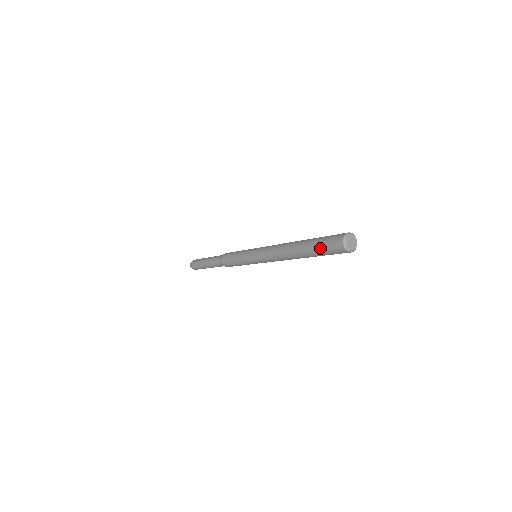
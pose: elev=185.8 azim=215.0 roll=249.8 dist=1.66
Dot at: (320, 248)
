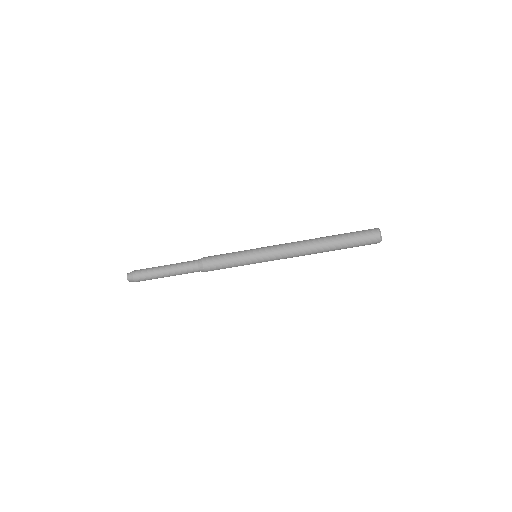
Dot at: (353, 233)
